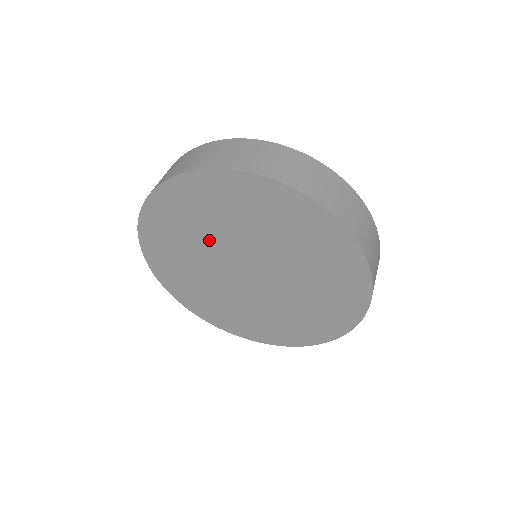
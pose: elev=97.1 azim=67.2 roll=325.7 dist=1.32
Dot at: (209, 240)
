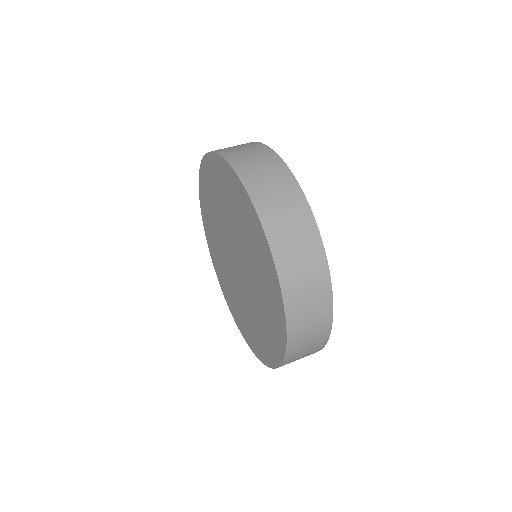
Dot at: (223, 217)
